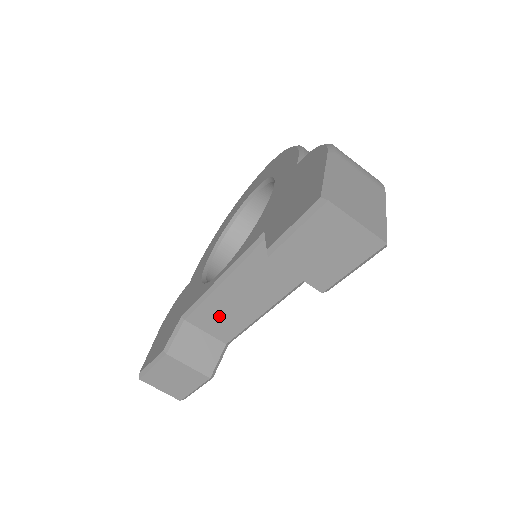
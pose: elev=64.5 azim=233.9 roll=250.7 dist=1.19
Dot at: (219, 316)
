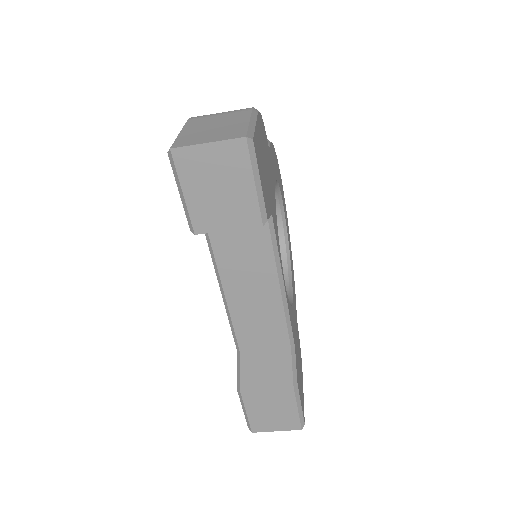
Dot at: (257, 325)
